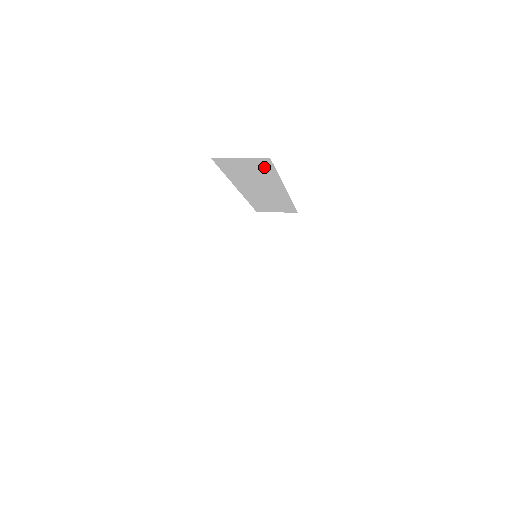
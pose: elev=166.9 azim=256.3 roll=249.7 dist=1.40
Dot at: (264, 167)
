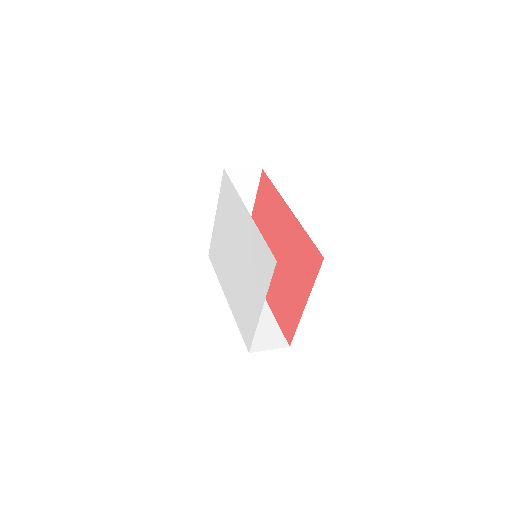
Dot at: occluded
